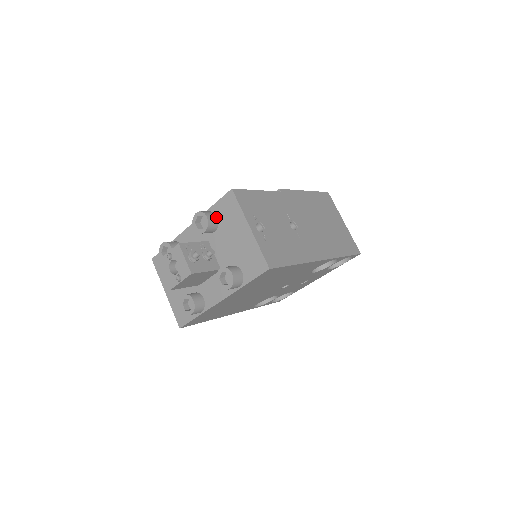
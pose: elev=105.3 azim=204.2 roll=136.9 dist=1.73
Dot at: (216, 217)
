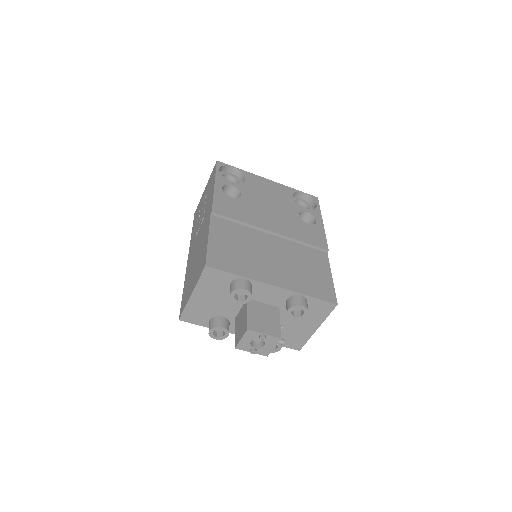
Dot at: occluded
